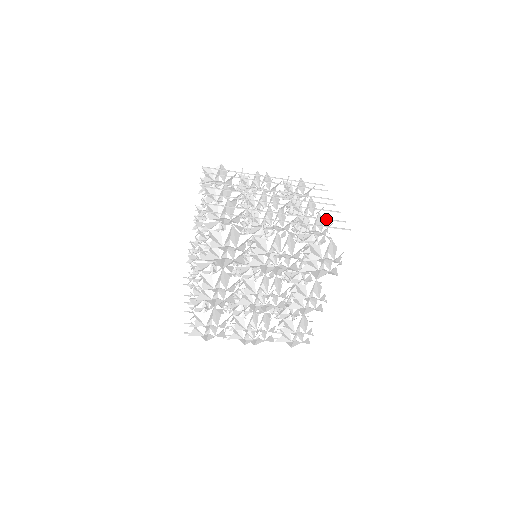
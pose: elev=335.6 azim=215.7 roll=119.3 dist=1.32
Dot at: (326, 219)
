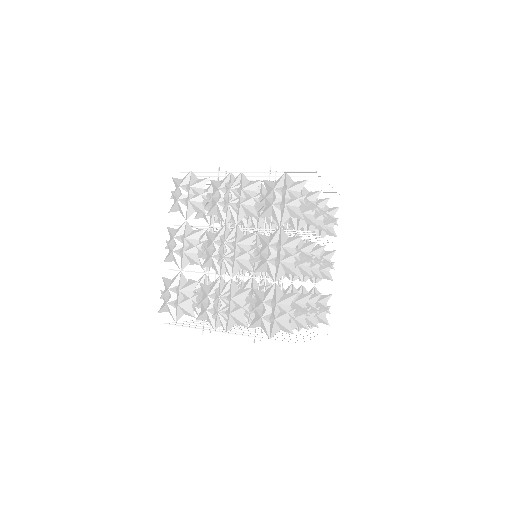
Dot at: (298, 176)
